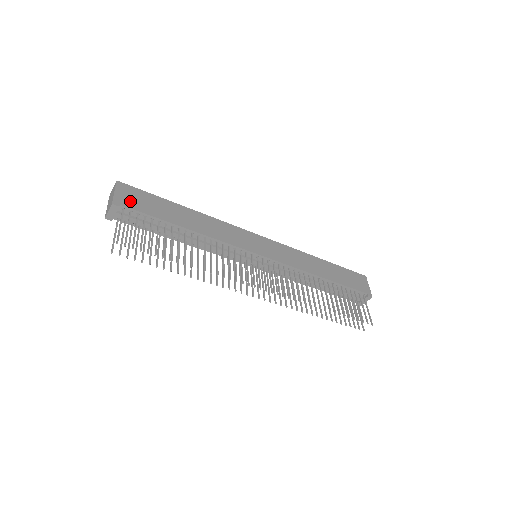
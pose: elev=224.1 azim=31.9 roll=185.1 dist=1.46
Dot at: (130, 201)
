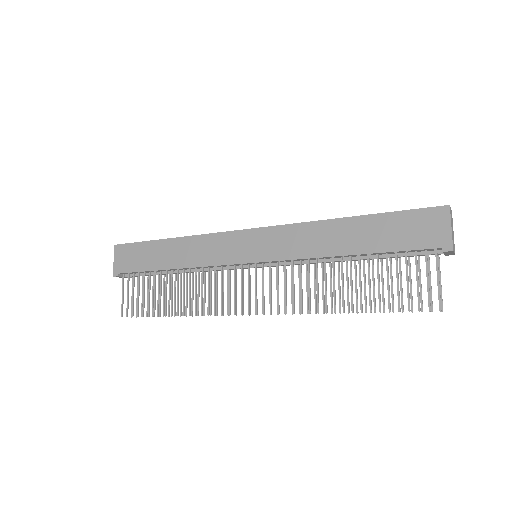
Dot at: (125, 264)
